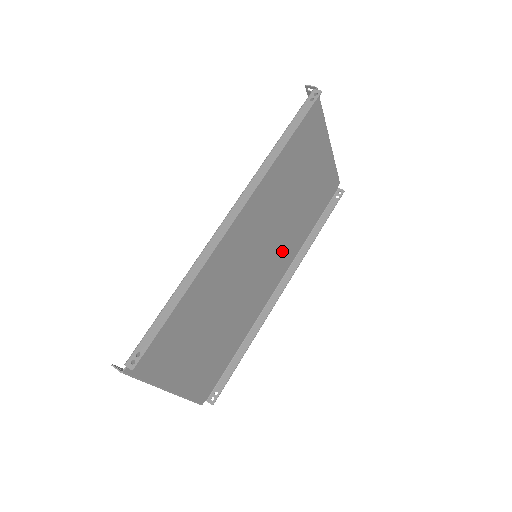
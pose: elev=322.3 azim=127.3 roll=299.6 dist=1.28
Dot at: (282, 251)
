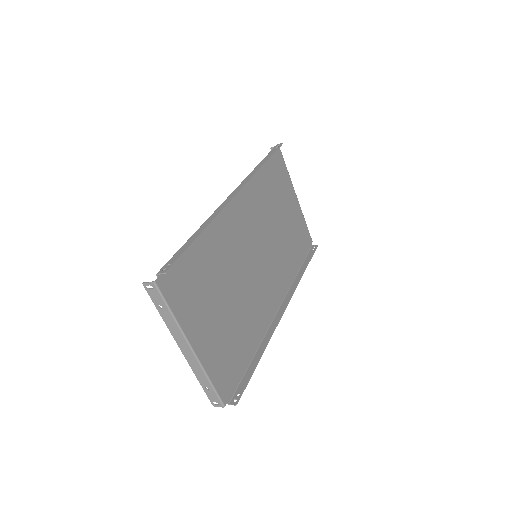
Dot at: (277, 271)
